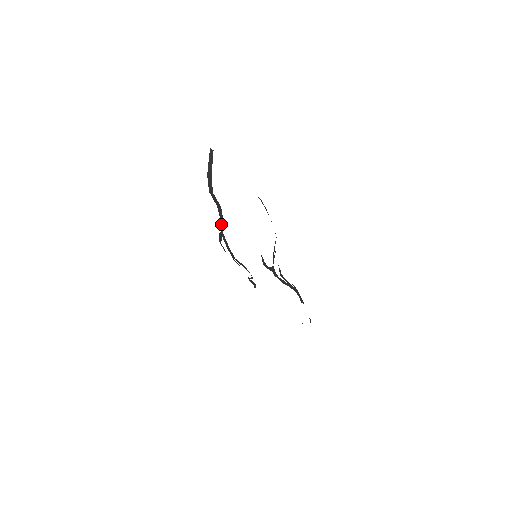
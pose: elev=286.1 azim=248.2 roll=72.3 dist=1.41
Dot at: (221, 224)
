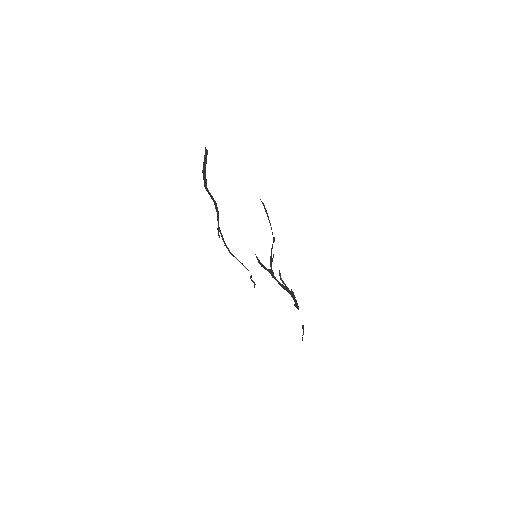
Dot at: (218, 219)
